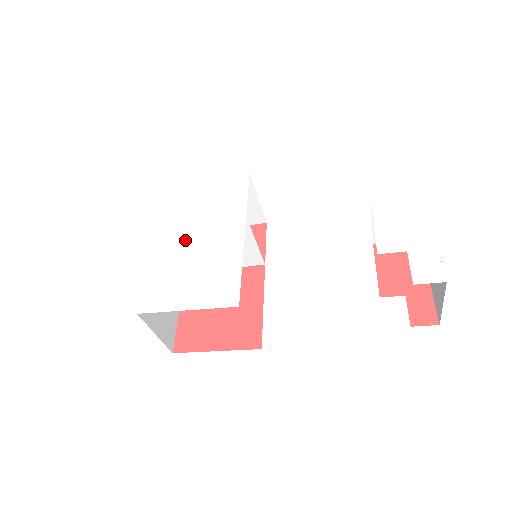
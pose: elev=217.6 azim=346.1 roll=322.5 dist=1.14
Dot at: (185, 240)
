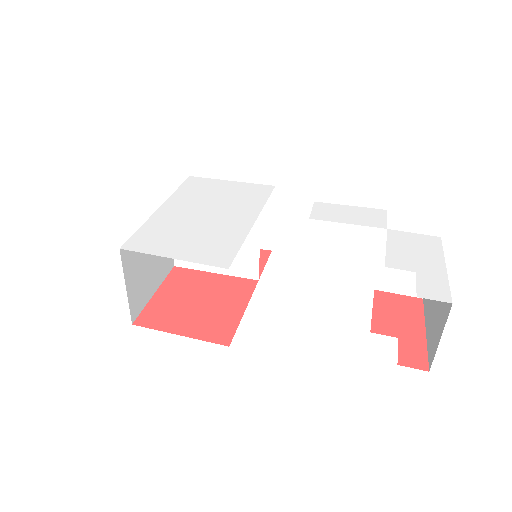
Dot at: (194, 212)
